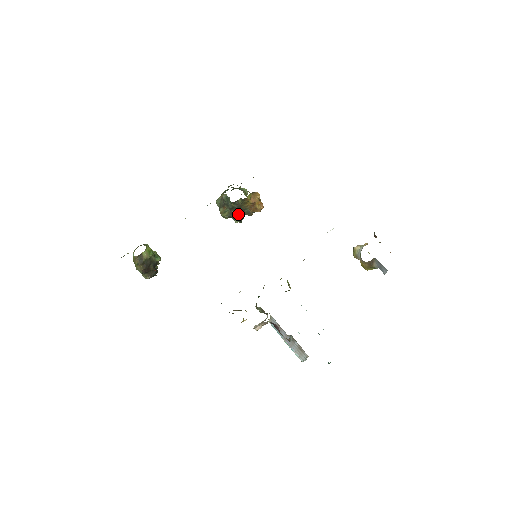
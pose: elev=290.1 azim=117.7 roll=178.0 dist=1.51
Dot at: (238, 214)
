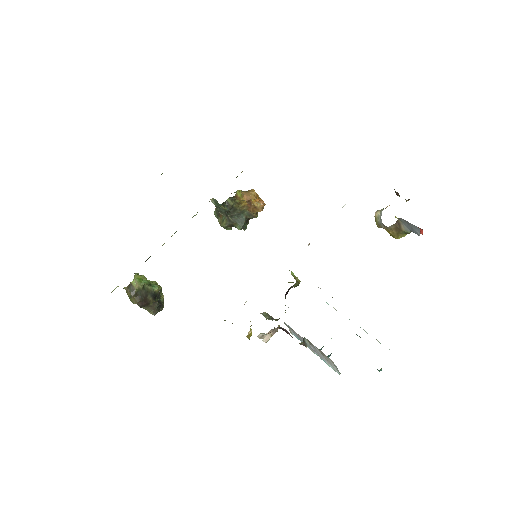
Dot at: (237, 219)
